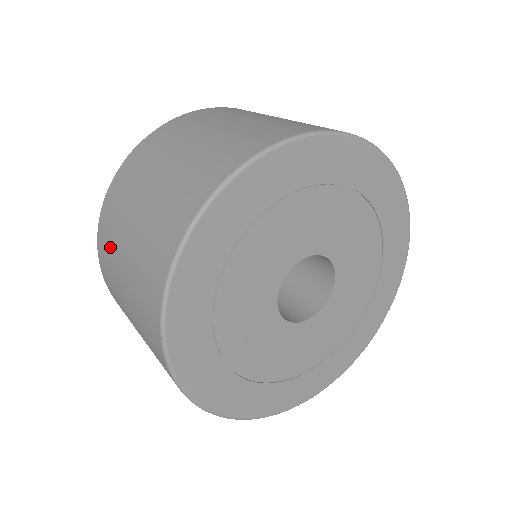
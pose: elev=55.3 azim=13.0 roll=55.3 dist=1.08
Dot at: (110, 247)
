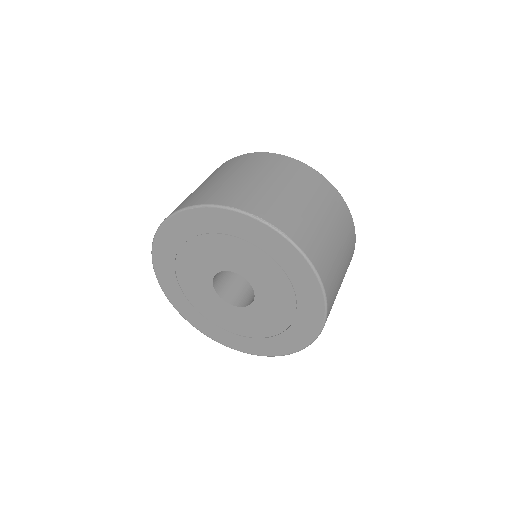
Dot at: occluded
